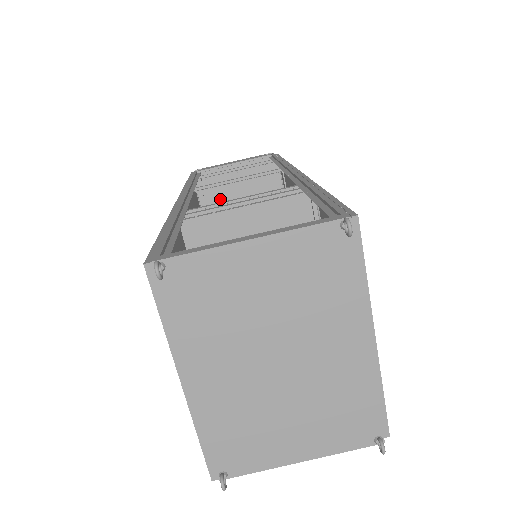
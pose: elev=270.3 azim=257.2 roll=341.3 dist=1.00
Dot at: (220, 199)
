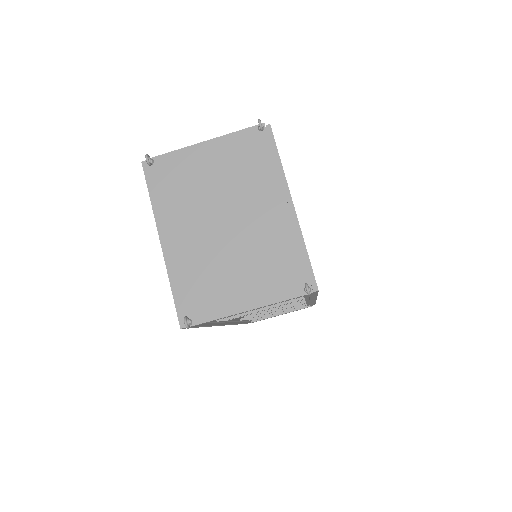
Dot at: occluded
